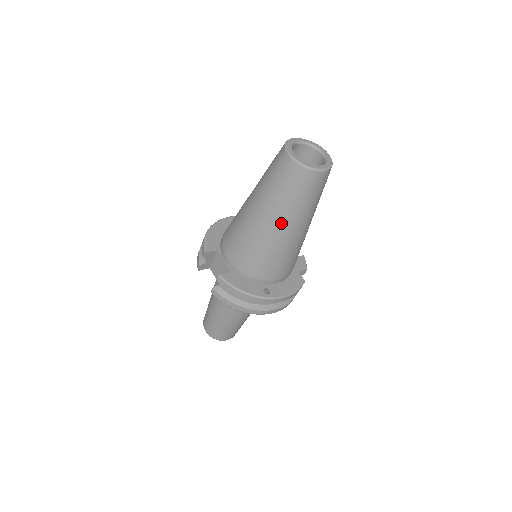
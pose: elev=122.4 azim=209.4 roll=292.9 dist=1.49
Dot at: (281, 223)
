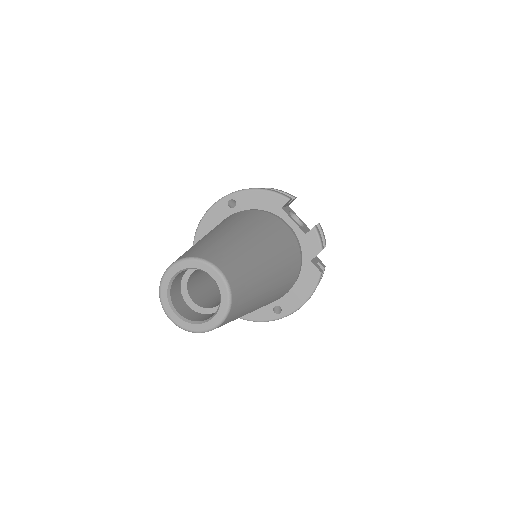
Dot at: occluded
